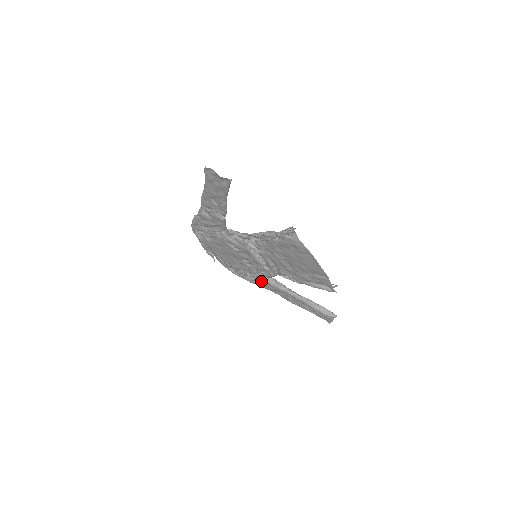
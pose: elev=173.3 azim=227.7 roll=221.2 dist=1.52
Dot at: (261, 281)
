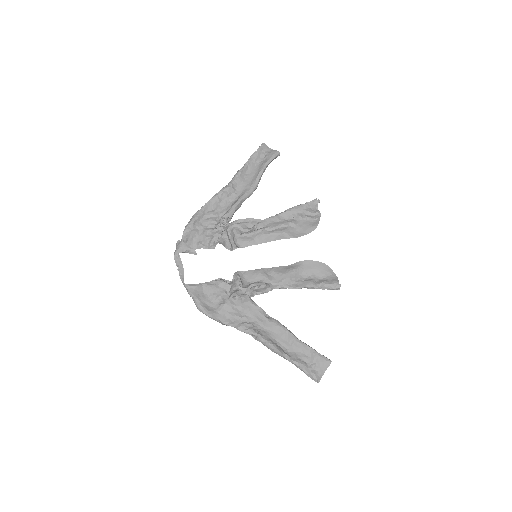
Dot at: occluded
